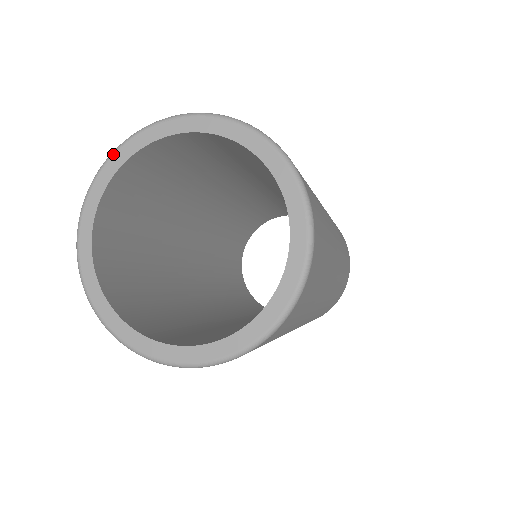
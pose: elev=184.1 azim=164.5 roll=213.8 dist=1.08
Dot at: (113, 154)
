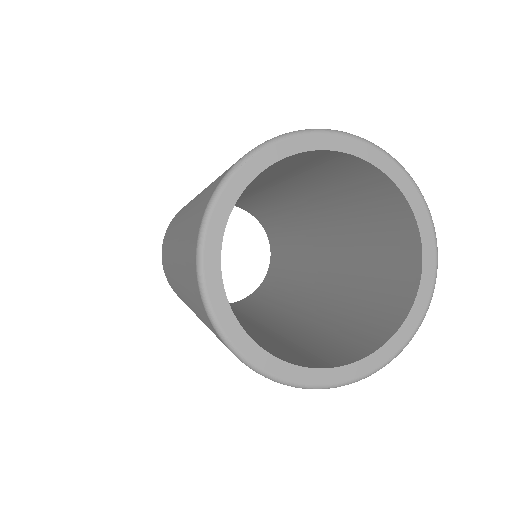
Dot at: (210, 214)
